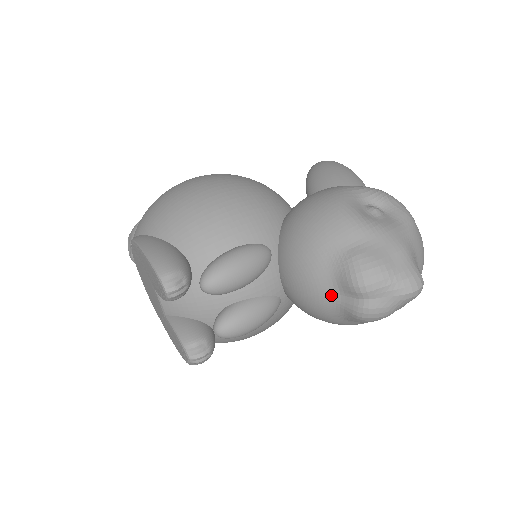
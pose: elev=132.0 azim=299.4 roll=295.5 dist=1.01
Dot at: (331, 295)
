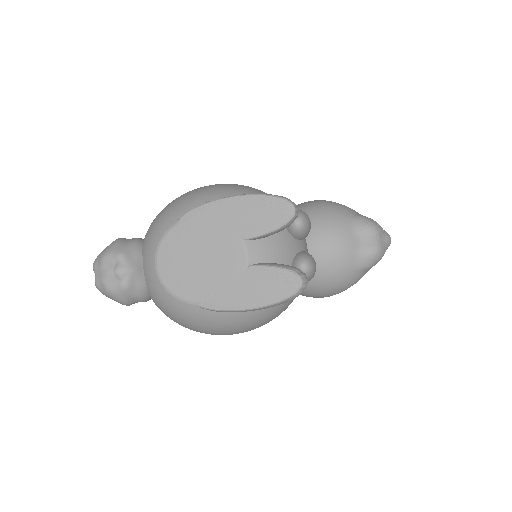
Dot at: (355, 244)
